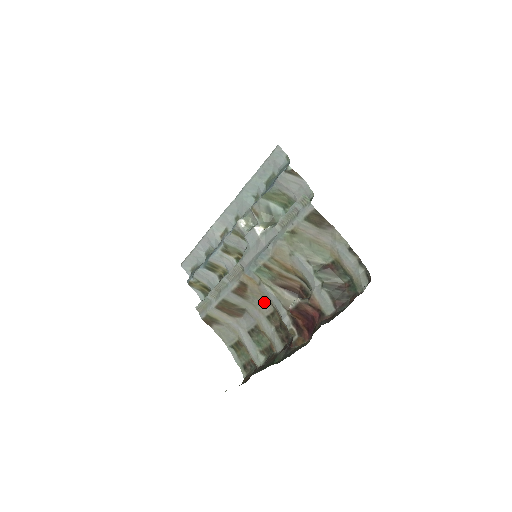
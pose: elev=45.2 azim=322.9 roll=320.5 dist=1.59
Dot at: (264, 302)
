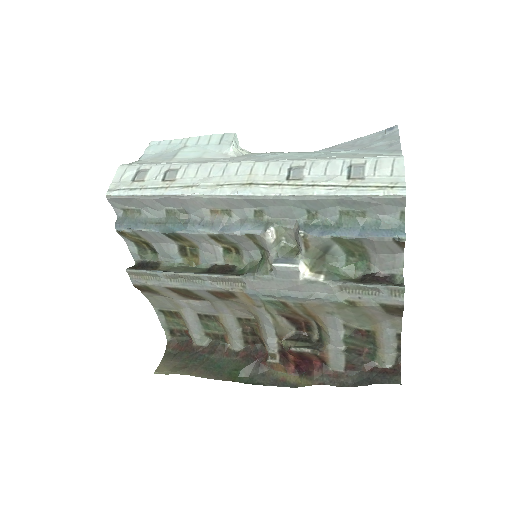
Dot at: (246, 311)
